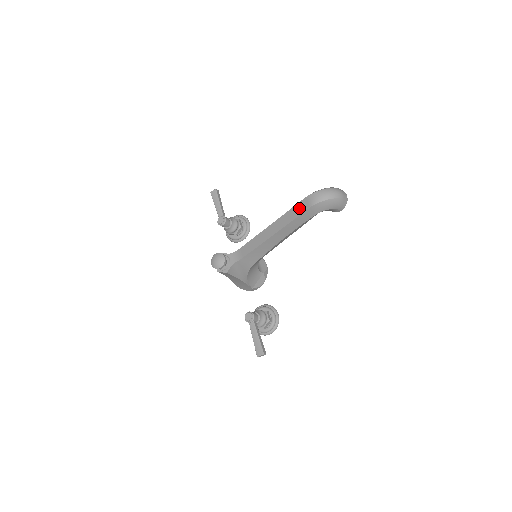
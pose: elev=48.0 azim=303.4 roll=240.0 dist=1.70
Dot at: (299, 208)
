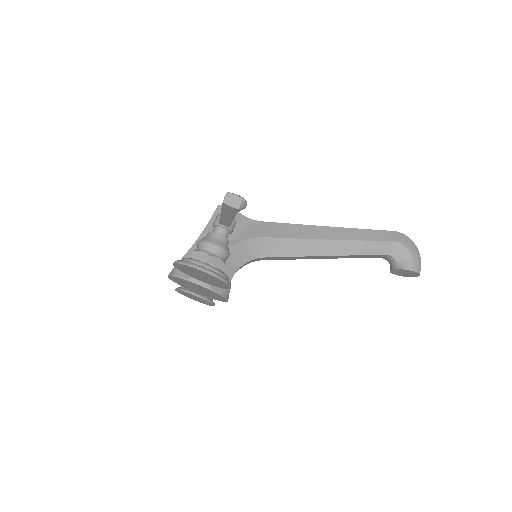
Dot at: occluded
